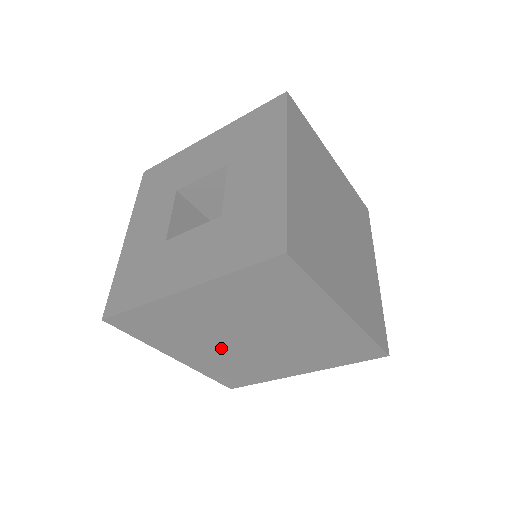
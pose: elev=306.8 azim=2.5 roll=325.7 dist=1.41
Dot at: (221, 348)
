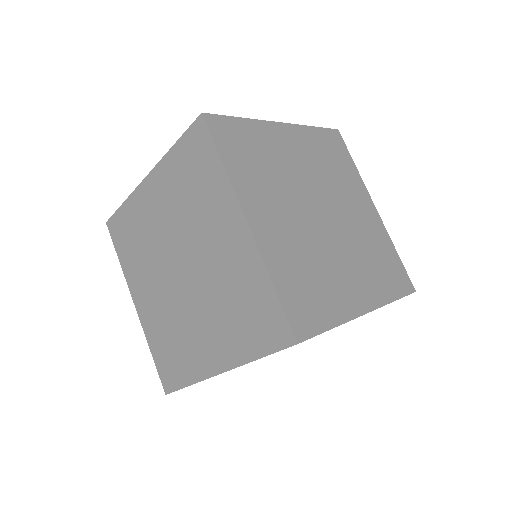
Dot at: (162, 288)
